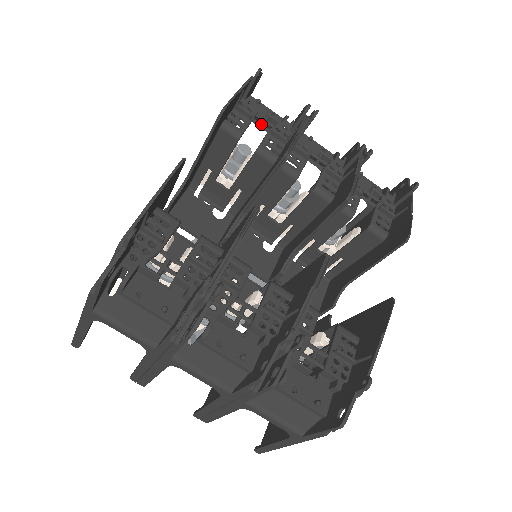
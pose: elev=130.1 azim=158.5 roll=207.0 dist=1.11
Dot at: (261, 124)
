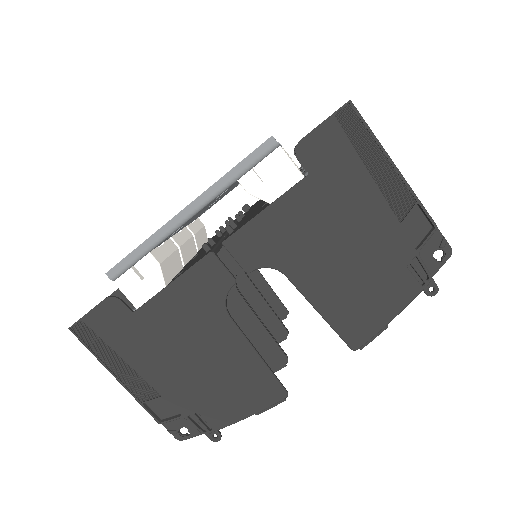
Dot at: occluded
